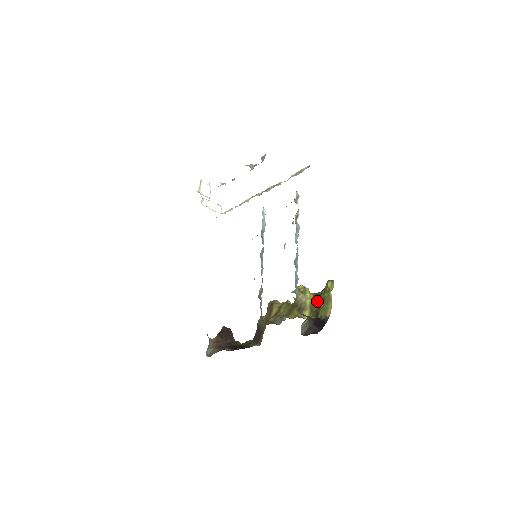
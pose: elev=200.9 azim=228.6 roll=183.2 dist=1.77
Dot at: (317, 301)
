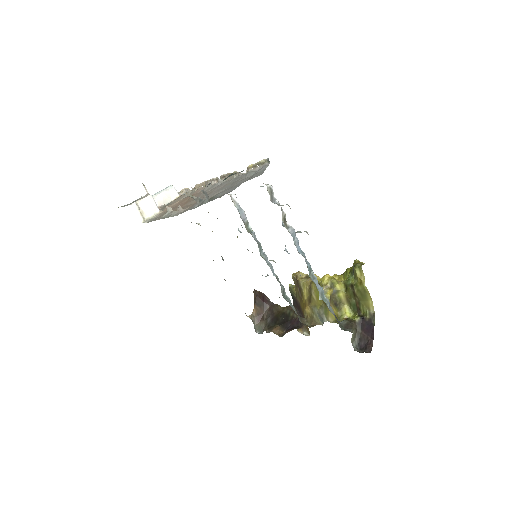
Dot at: (352, 294)
